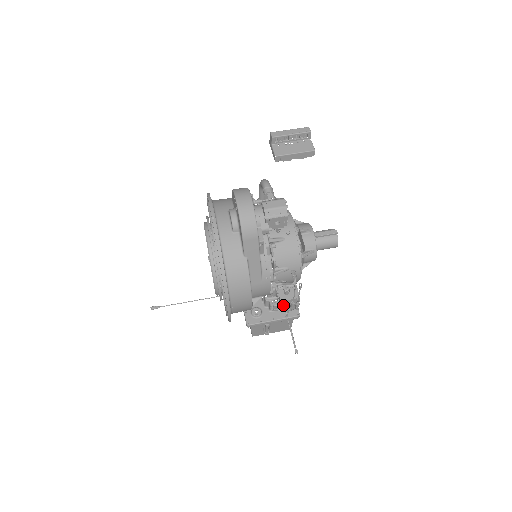
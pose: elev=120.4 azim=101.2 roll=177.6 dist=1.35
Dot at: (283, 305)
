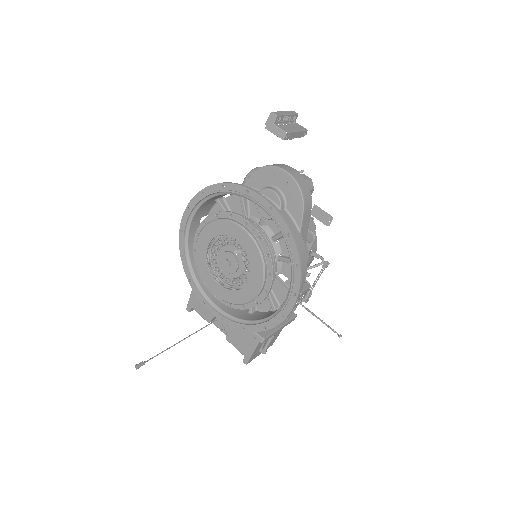
Dot at: occluded
